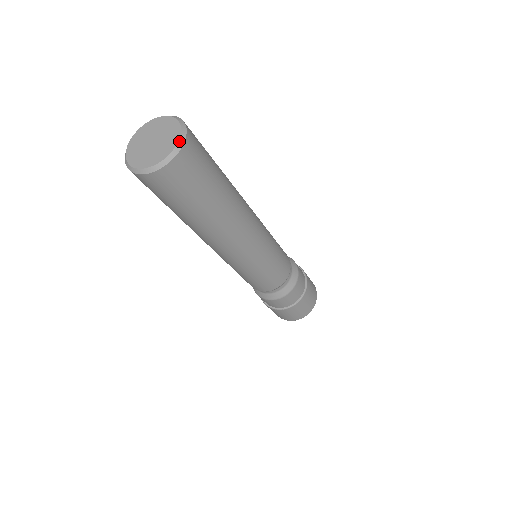
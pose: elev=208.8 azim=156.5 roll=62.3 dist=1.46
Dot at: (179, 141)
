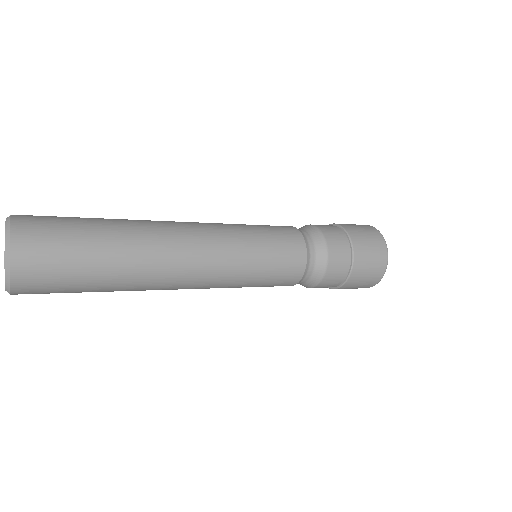
Dot at: (5, 266)
